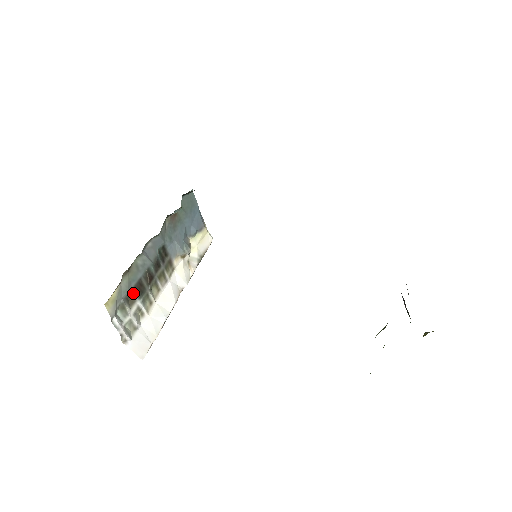
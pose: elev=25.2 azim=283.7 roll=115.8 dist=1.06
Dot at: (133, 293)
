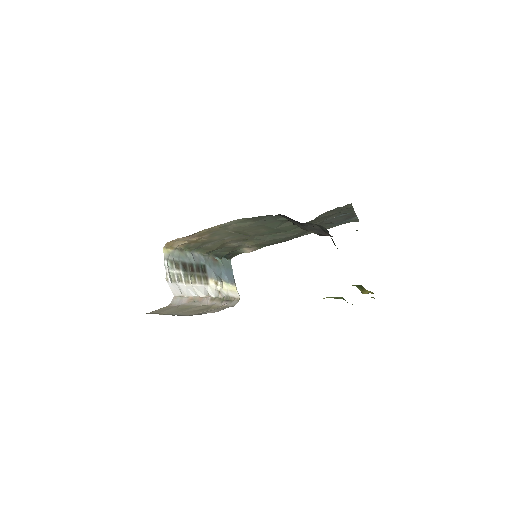
Dot at: (180, 264)
